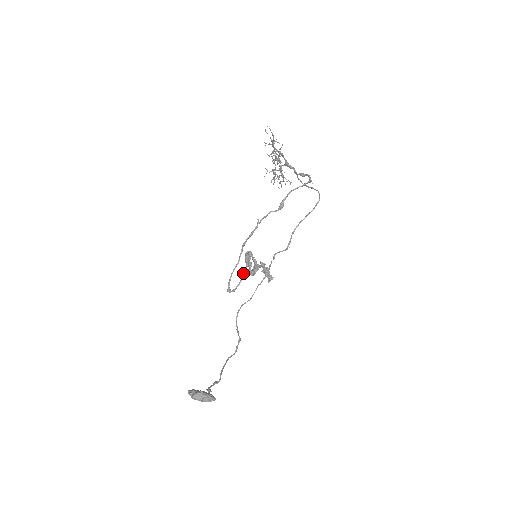
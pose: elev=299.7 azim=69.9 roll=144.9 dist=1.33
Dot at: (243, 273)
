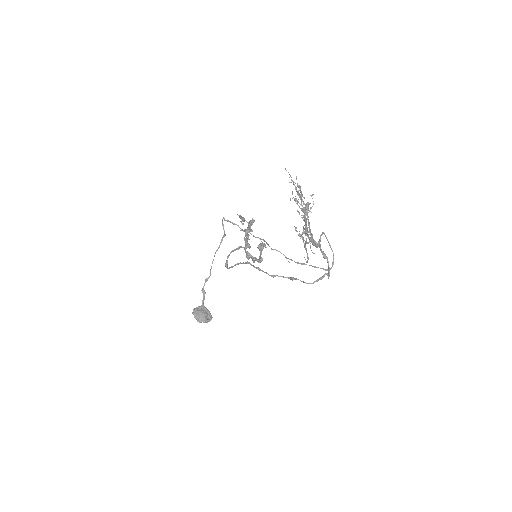
Dot at: (240, 247)
